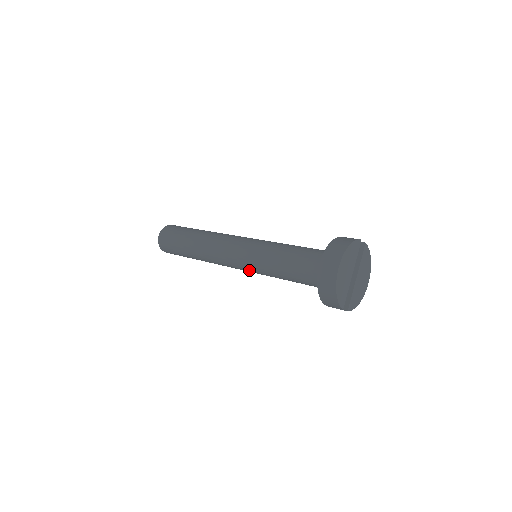
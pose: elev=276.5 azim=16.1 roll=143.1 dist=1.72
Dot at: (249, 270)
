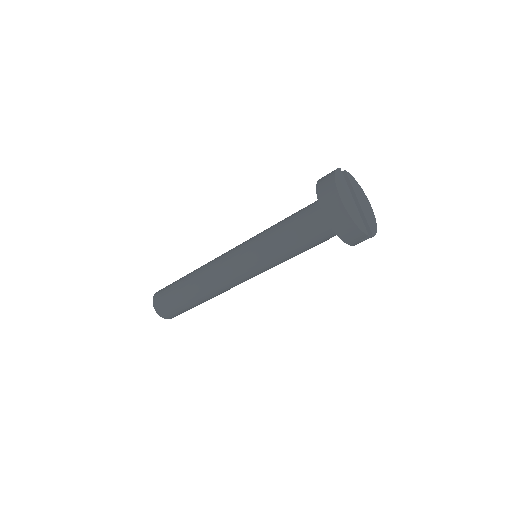
Dot at: (259, 271)
